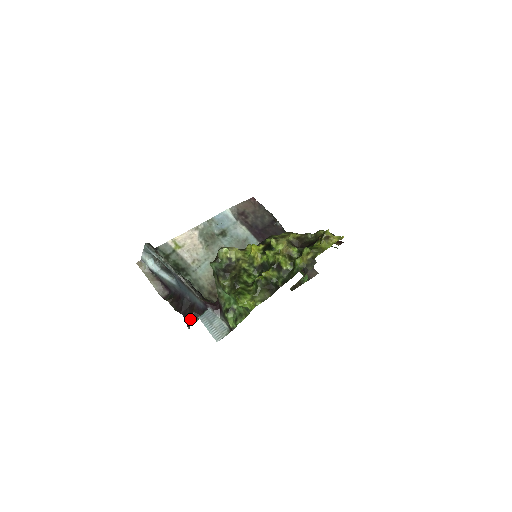
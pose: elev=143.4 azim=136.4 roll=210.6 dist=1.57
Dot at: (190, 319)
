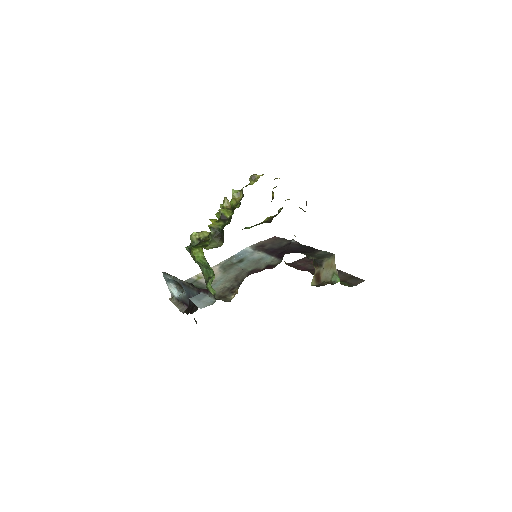
Dot at: (193, 312)
